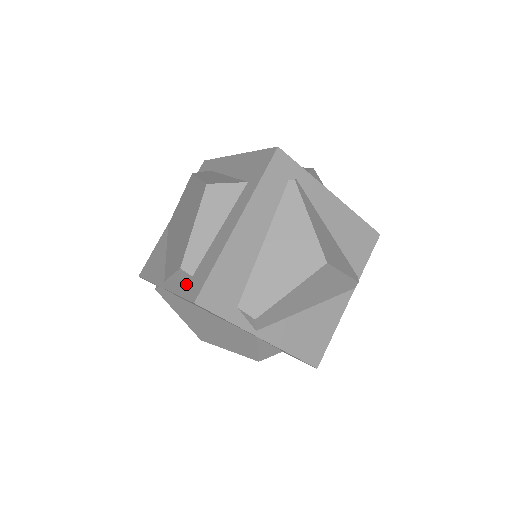
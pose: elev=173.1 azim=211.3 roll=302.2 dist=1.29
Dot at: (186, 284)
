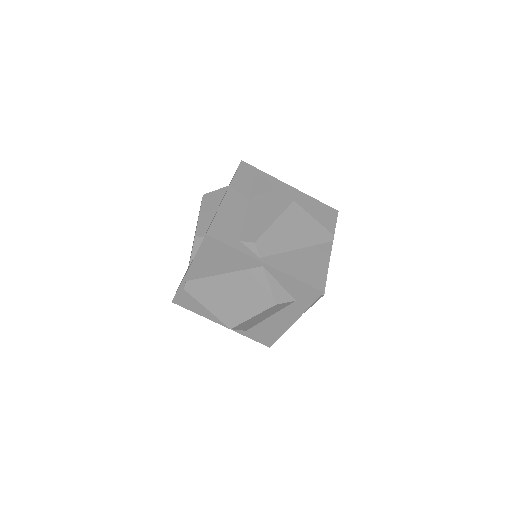
Dot at: occluded
